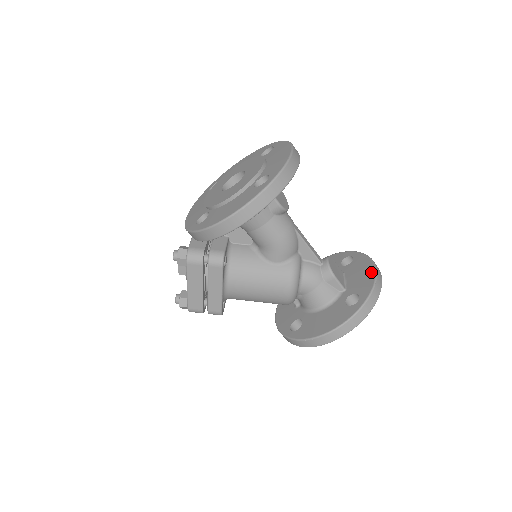
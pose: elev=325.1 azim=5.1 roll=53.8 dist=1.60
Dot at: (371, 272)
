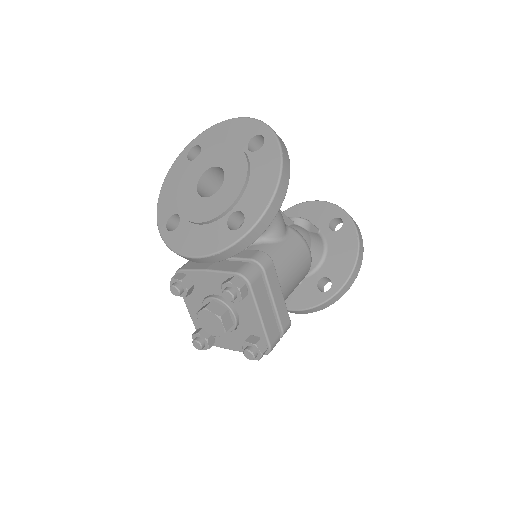
Dot at: (316, 204)
